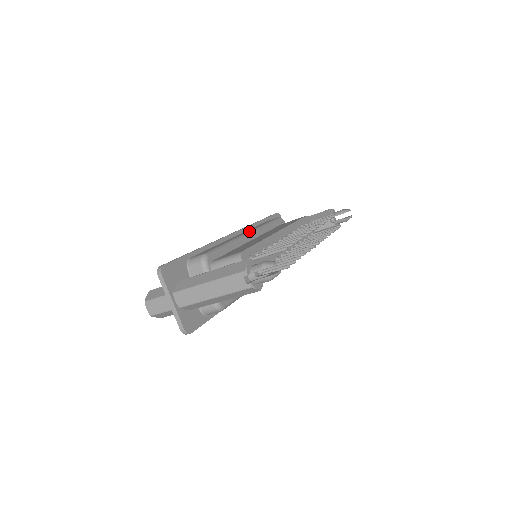
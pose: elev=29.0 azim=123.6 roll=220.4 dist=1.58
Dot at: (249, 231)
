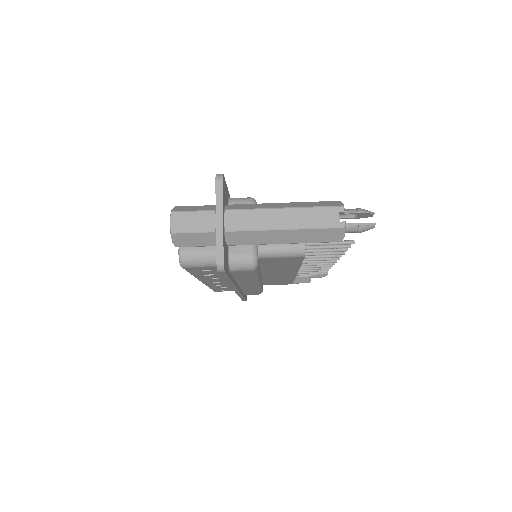
Dot at: occluded
